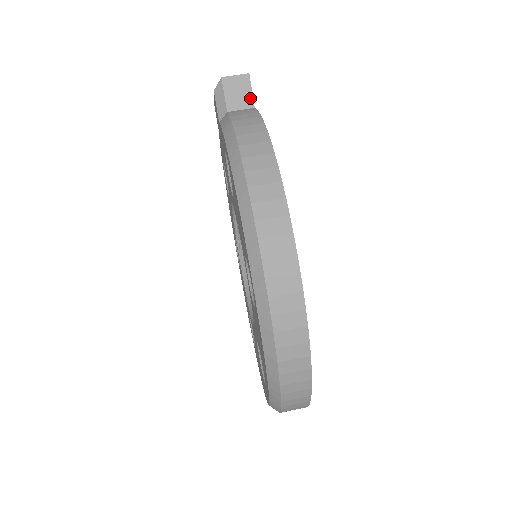
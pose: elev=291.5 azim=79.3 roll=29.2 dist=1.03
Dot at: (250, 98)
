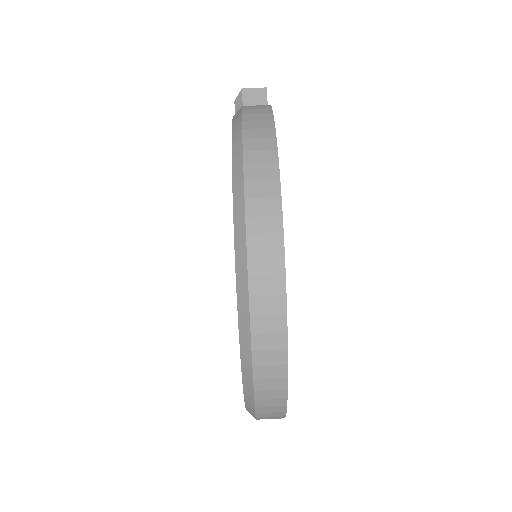
Dot at: occluded
